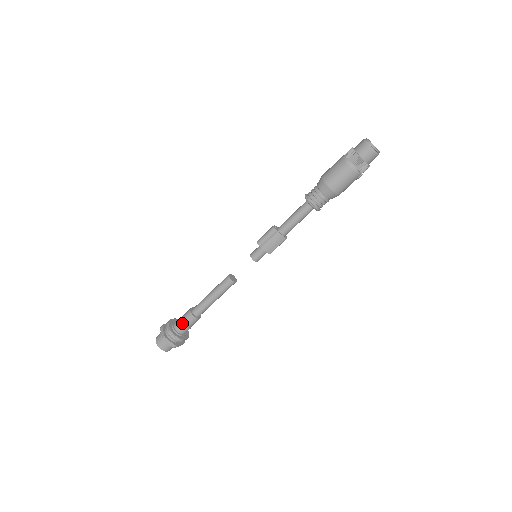
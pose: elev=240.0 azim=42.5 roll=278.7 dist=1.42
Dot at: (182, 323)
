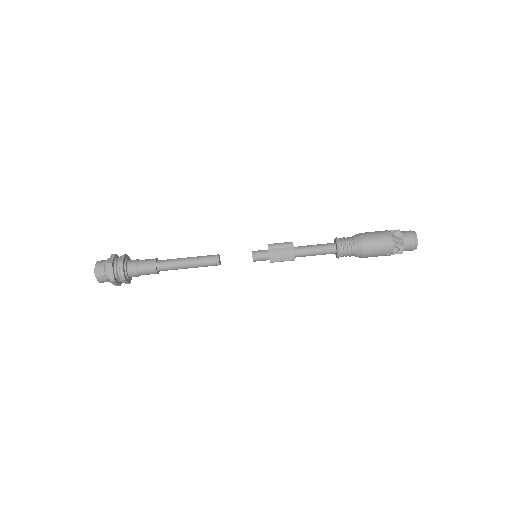
Dot at: (138, 264)
